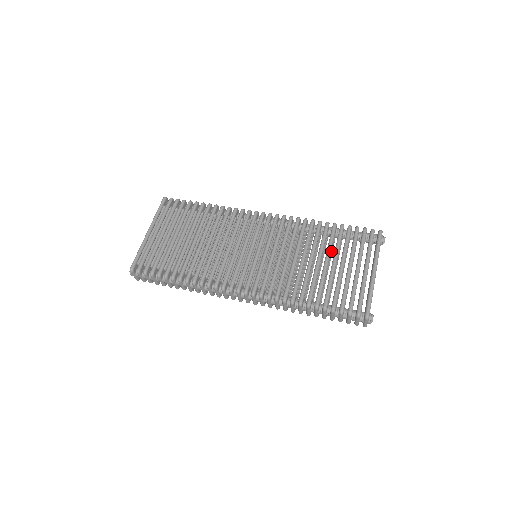
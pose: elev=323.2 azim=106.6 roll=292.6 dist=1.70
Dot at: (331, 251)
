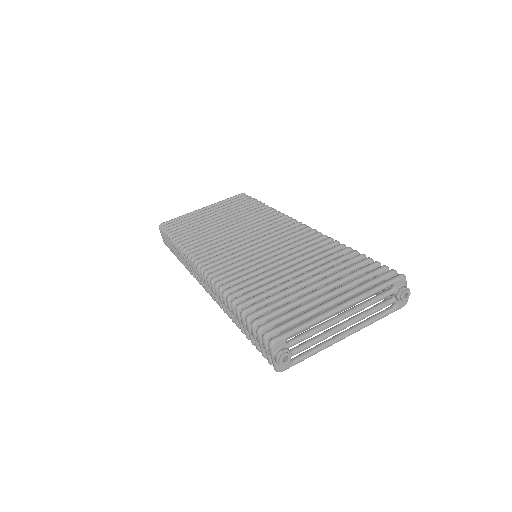
Dot at: occluded
